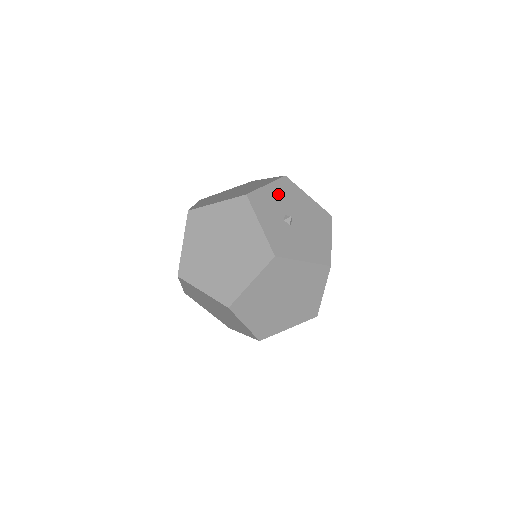
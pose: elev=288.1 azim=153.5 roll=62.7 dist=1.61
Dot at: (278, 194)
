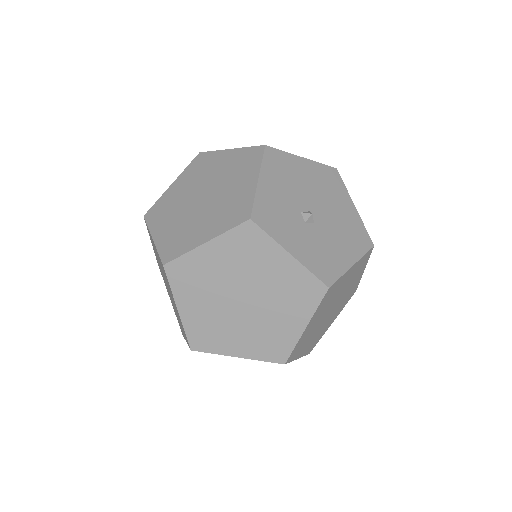
Dot at: (277, 185)
